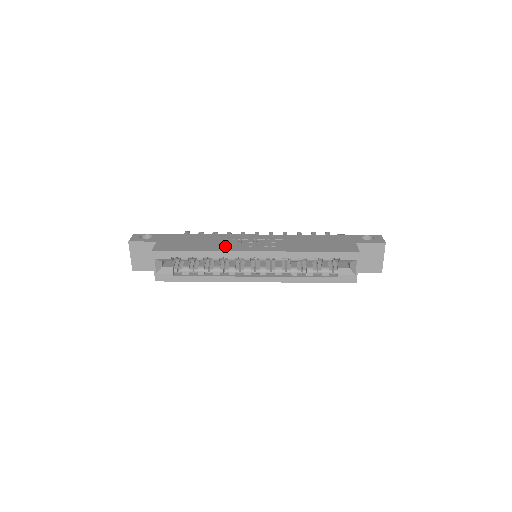
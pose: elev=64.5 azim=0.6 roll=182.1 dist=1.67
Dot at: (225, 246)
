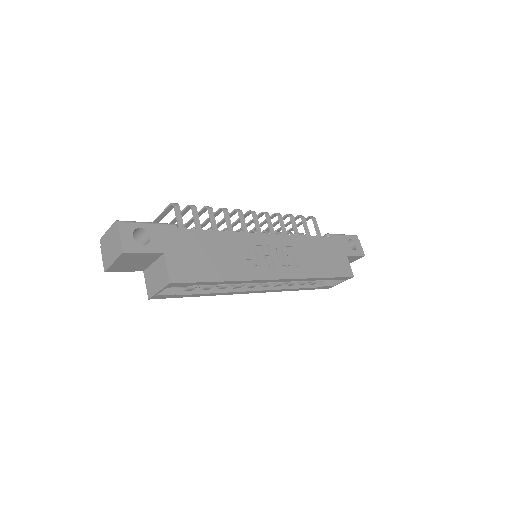
Dot at: (247, 267)
